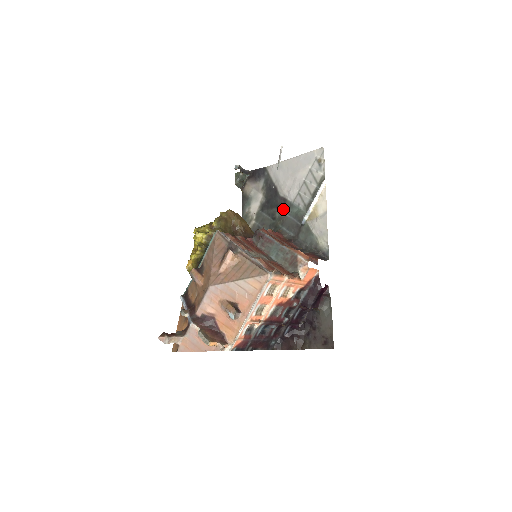
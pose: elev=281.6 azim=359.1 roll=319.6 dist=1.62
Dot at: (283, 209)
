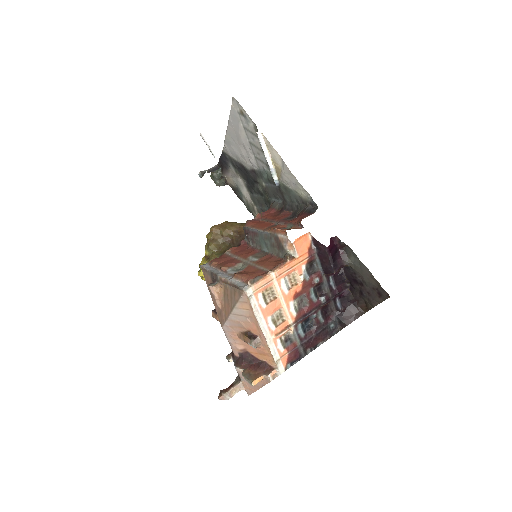
Dot at: (259, 181)
